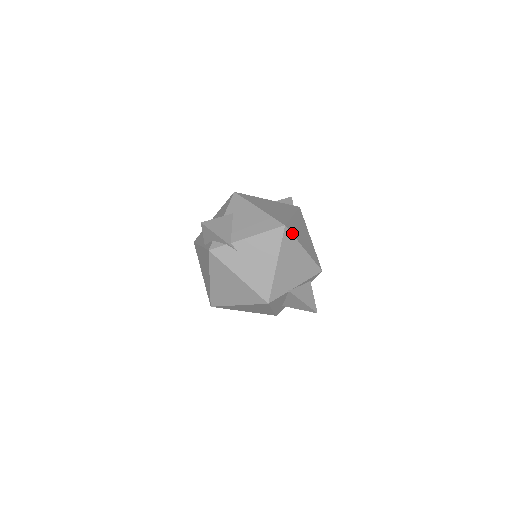
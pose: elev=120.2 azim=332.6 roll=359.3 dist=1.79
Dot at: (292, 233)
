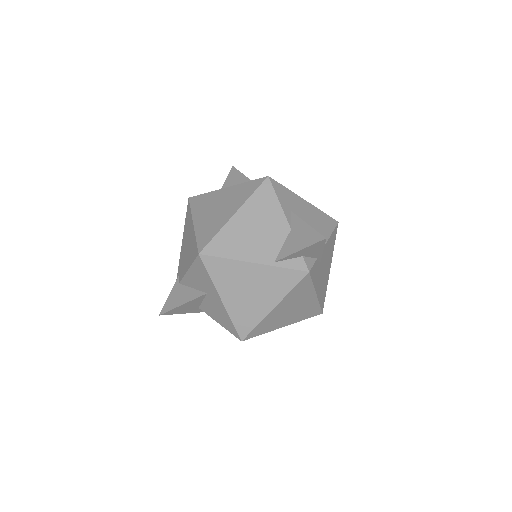
Dot at: occluded
